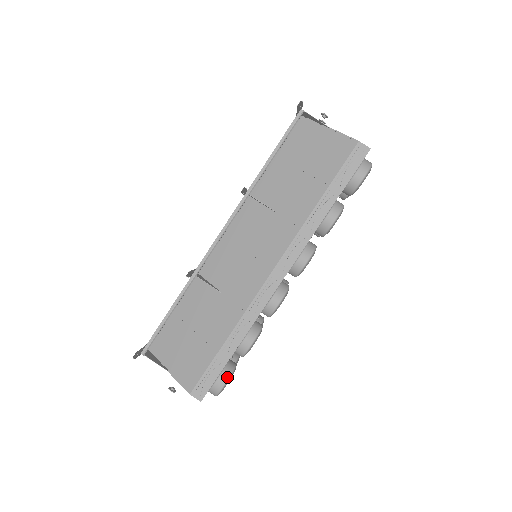
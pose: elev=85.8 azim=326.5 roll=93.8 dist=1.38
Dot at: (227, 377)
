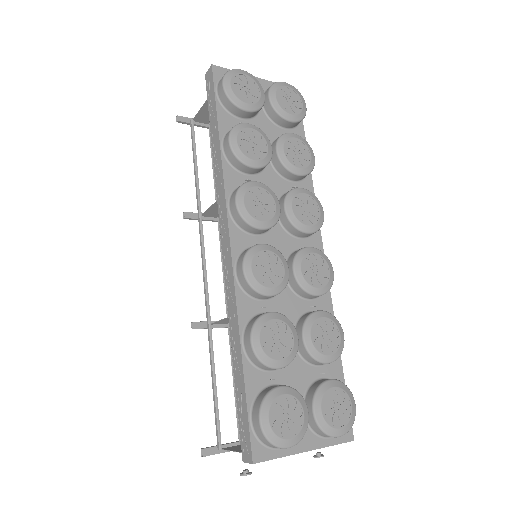
Dot at: (259, 406)
